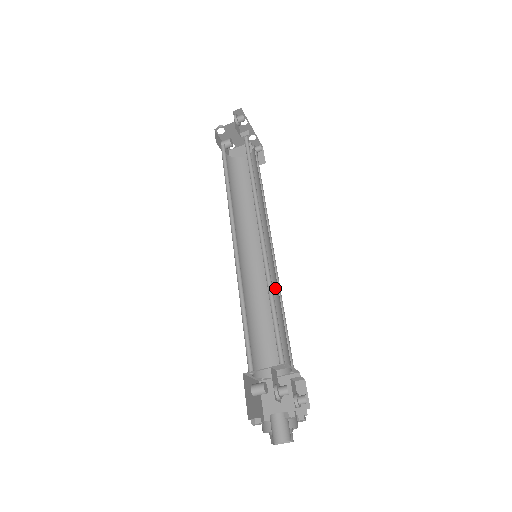
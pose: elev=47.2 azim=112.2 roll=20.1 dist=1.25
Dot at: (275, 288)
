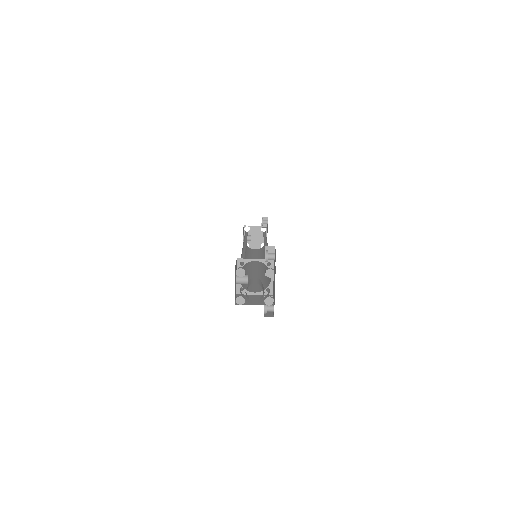
Dot at: (264, 271)
